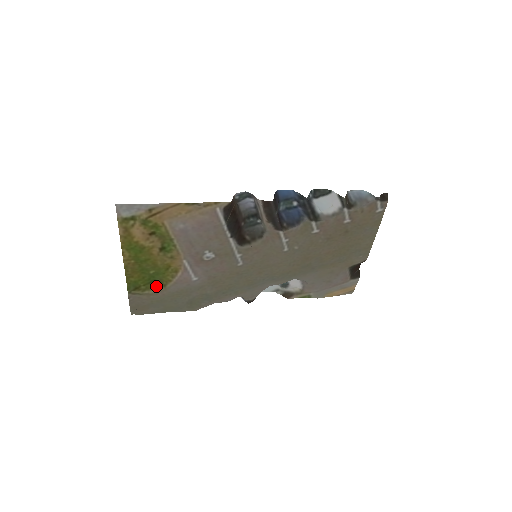
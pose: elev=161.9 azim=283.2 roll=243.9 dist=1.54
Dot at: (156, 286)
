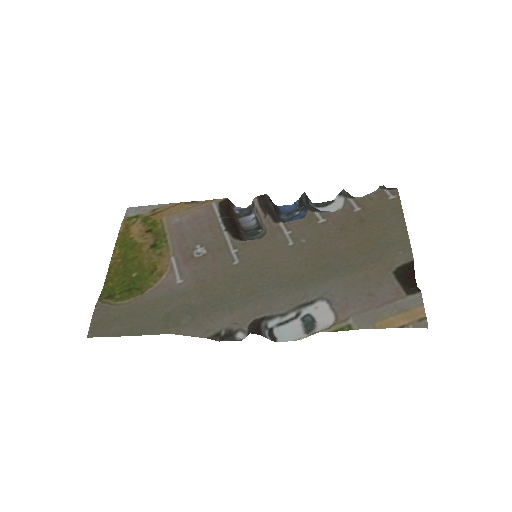
Dot at: (133, 295)
